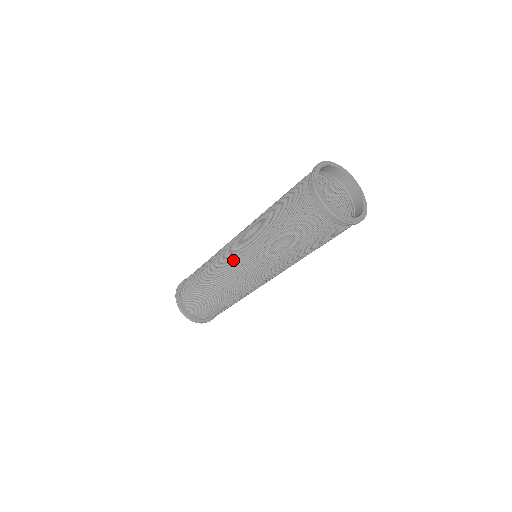
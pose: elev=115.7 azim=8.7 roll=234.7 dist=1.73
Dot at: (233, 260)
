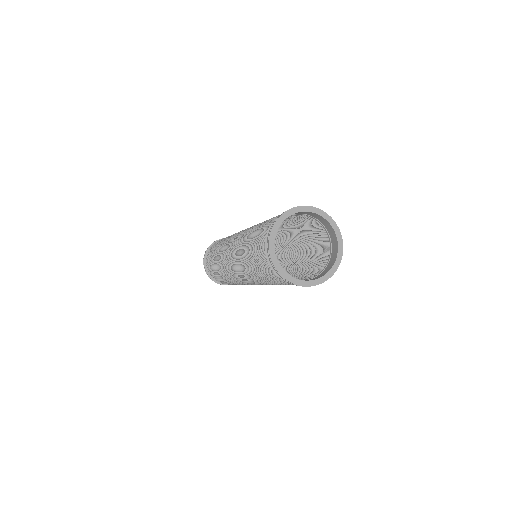
Dot at: (243, 281)
